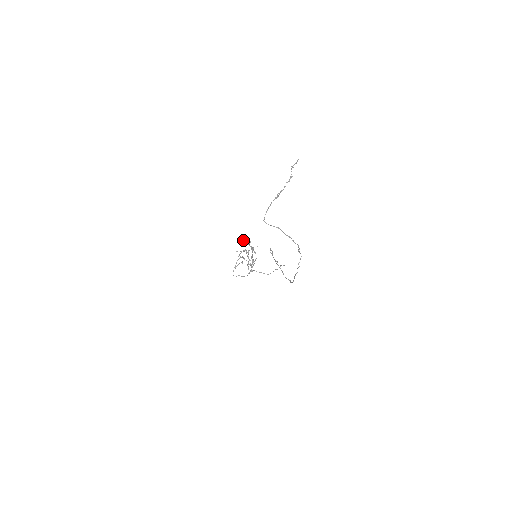
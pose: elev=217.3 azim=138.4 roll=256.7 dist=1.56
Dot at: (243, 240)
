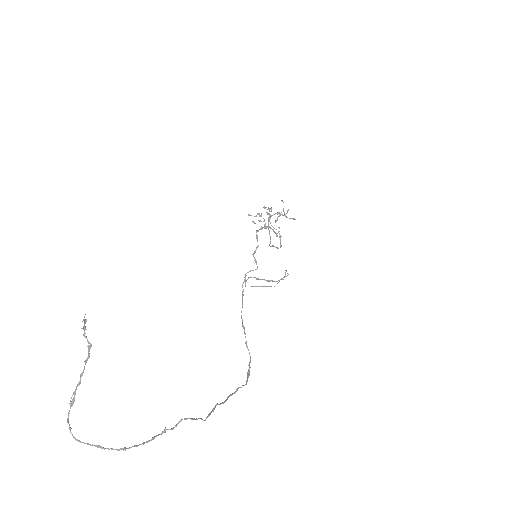
Dot at: occluded
